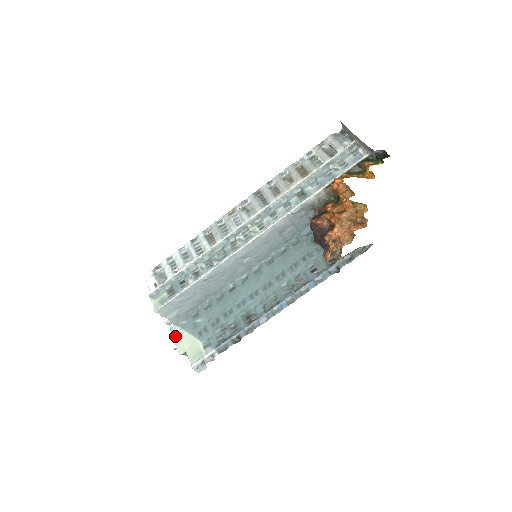
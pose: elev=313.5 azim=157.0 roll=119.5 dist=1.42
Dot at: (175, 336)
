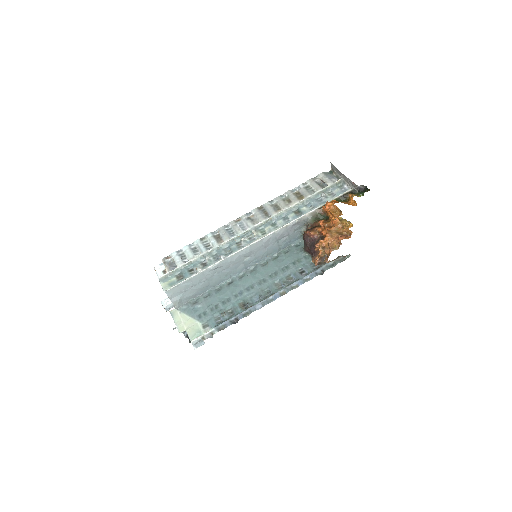
Dot at: (175, 318)
